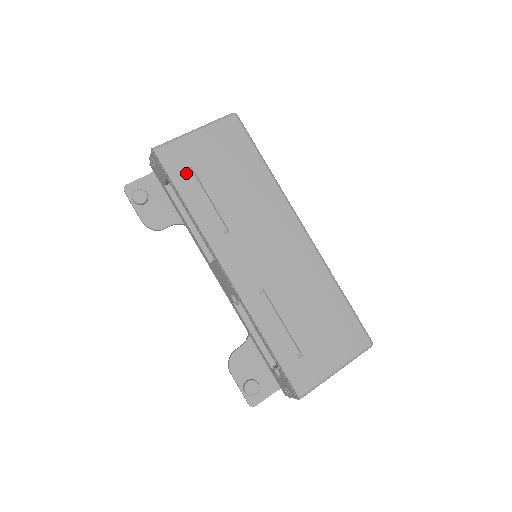
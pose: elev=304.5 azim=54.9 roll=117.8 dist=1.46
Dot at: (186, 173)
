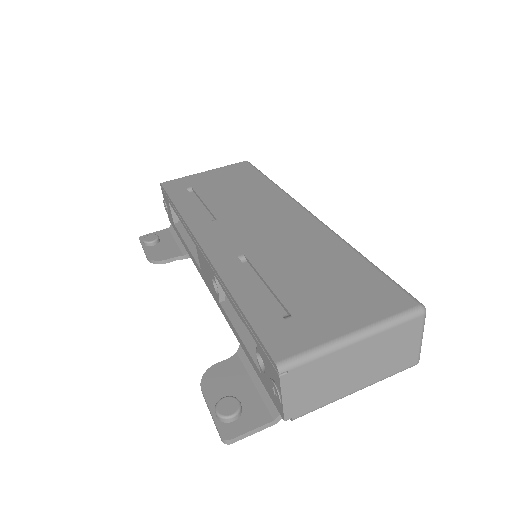
Dot at: (185, 191)
